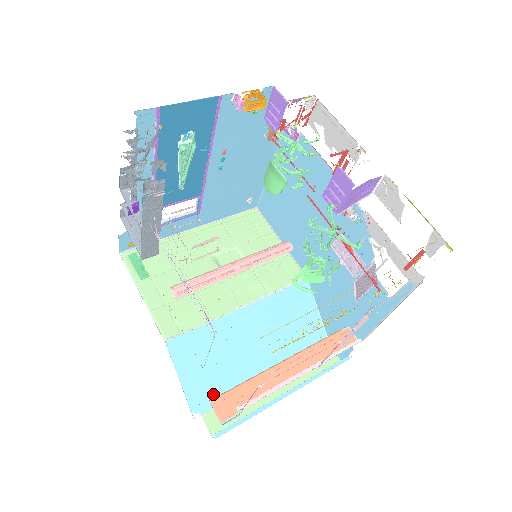
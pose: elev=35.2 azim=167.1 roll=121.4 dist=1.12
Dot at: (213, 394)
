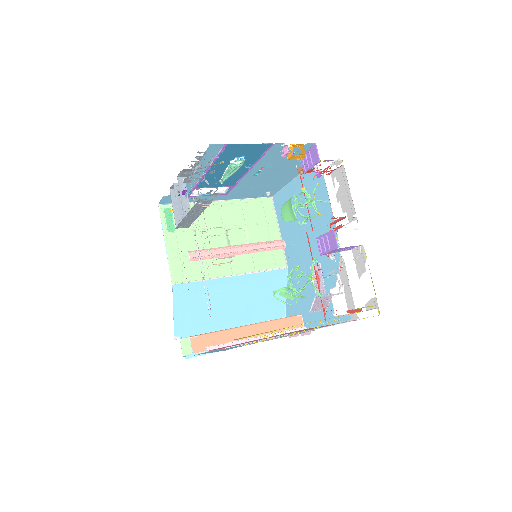
Dot at: (192, 328)
